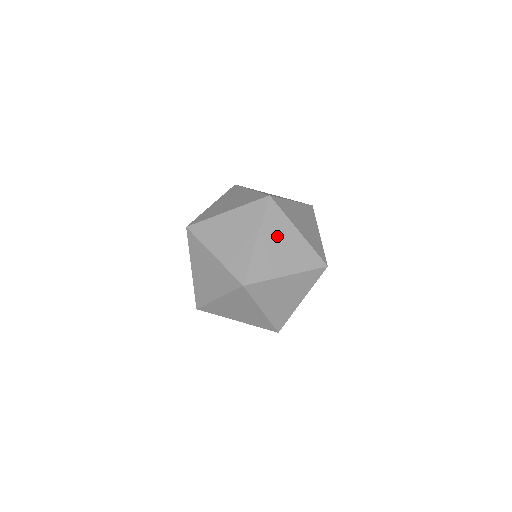
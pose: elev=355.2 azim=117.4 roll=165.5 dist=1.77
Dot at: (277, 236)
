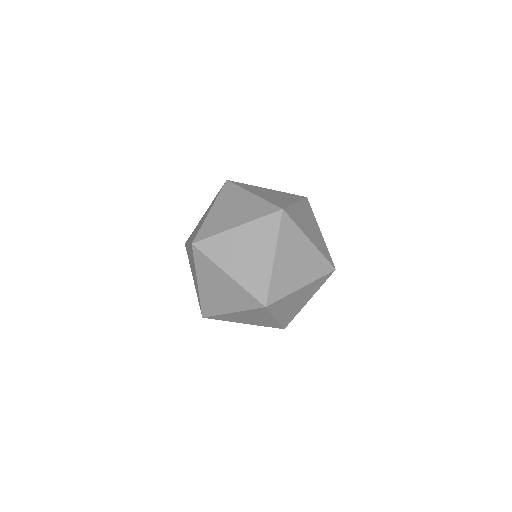
Dot at: (230, 203)
